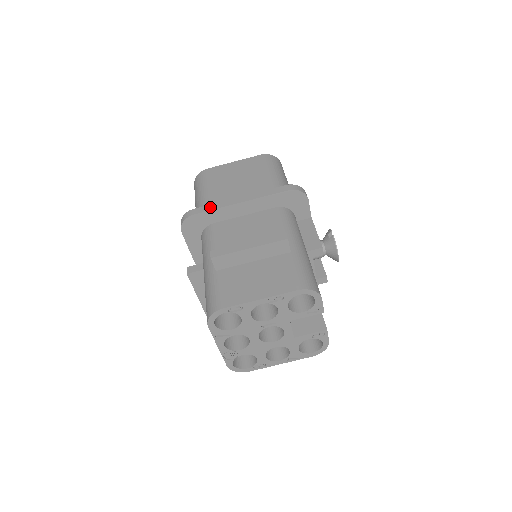
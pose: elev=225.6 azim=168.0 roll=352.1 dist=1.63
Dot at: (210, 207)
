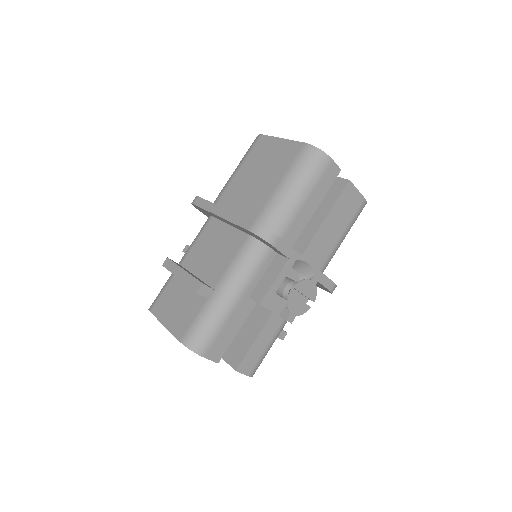
Dot at: (205, 204)
